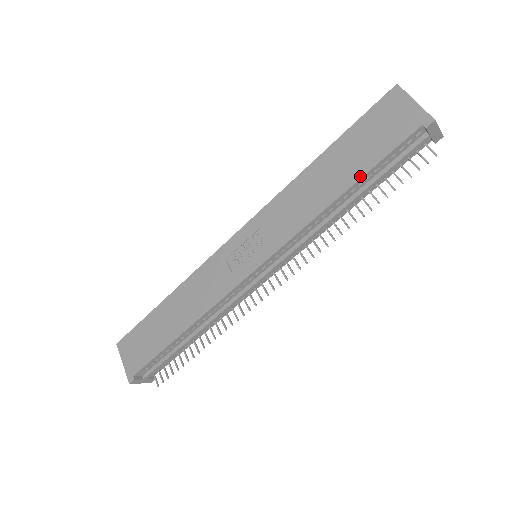
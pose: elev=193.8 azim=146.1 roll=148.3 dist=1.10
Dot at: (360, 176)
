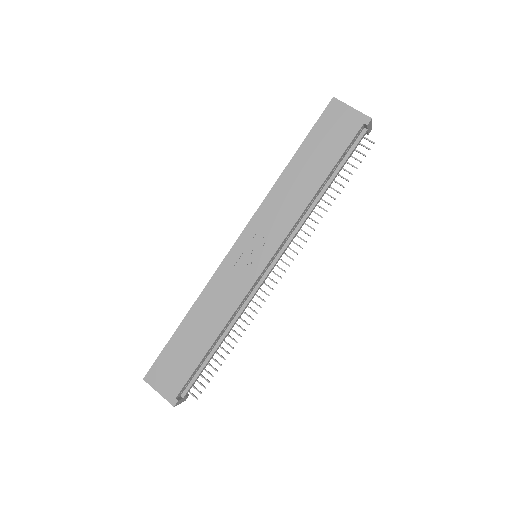
Dot at: (330, 170)
